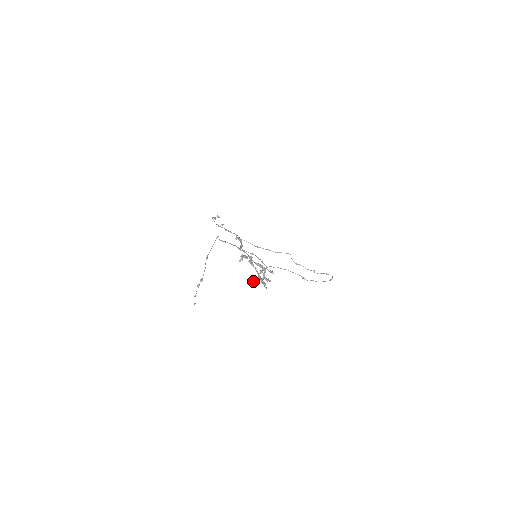
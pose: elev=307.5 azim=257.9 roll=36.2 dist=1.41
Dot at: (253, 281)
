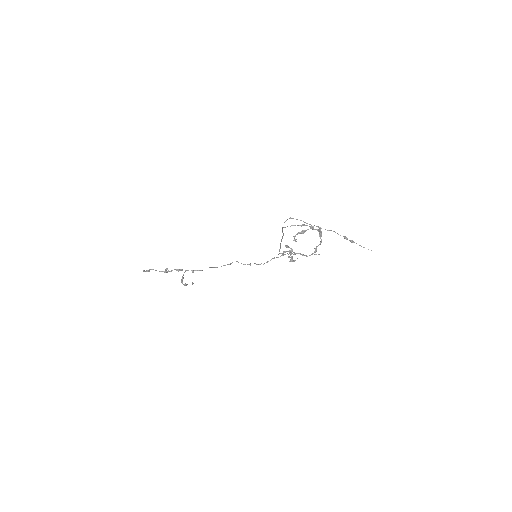
Dot at: (316, 250)
